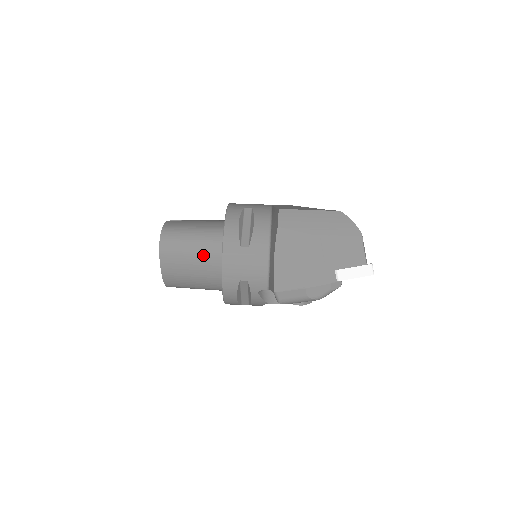
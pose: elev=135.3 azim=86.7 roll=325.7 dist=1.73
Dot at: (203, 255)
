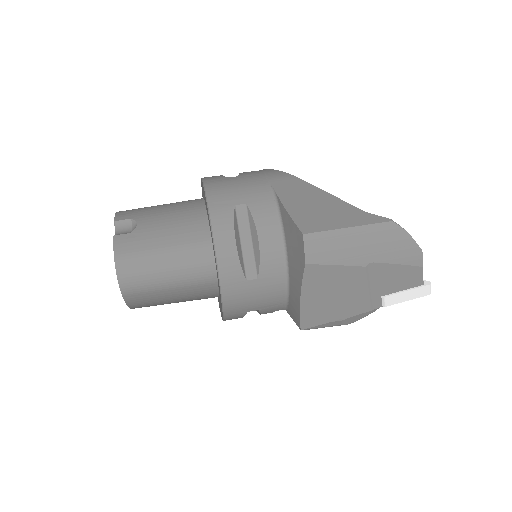
Dot at: (188, 286)
